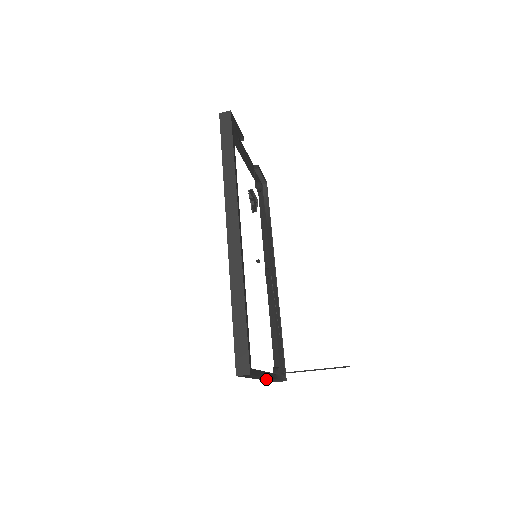
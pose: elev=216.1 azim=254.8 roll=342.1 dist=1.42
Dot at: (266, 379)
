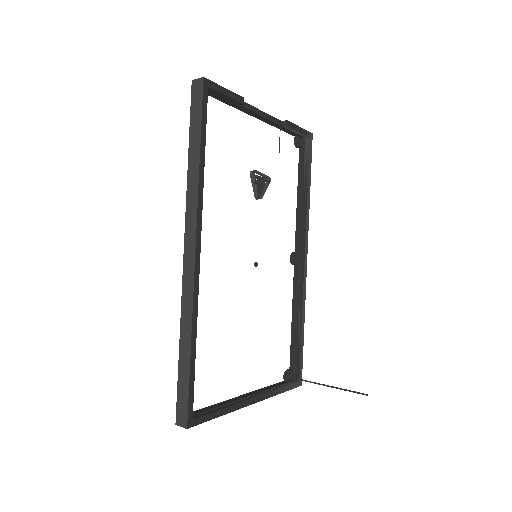
Dot at: occluded
